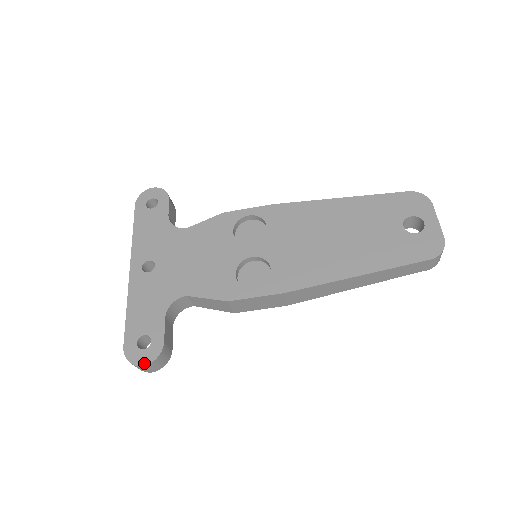
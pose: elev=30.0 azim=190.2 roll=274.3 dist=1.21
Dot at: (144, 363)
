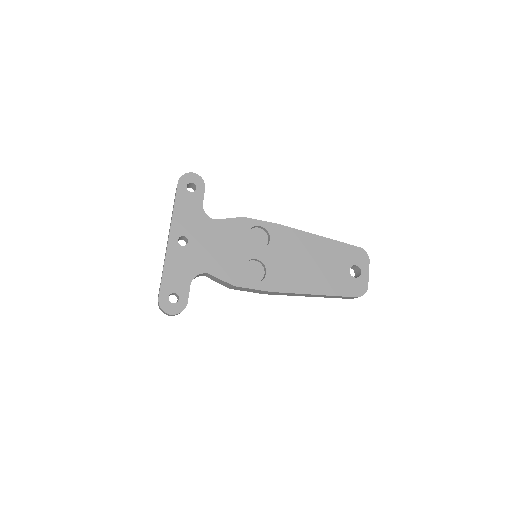
Dot at: (172, 313)
